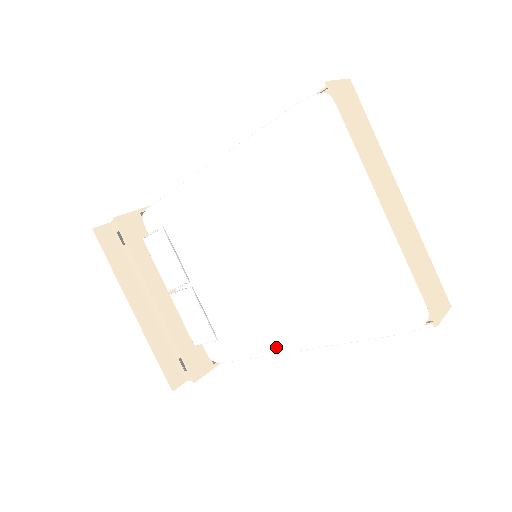
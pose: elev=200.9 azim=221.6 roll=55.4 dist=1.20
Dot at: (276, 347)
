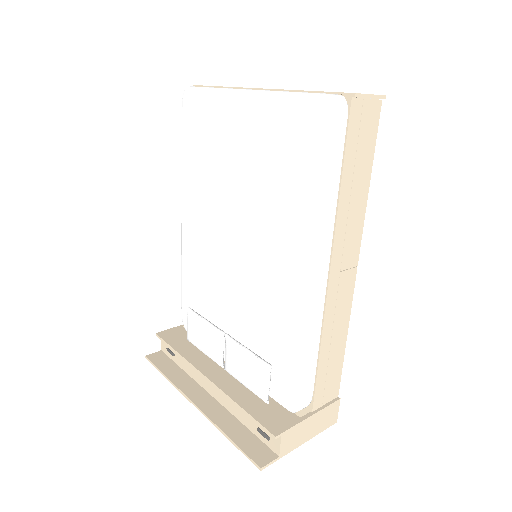
Dot at: (302, 297)
